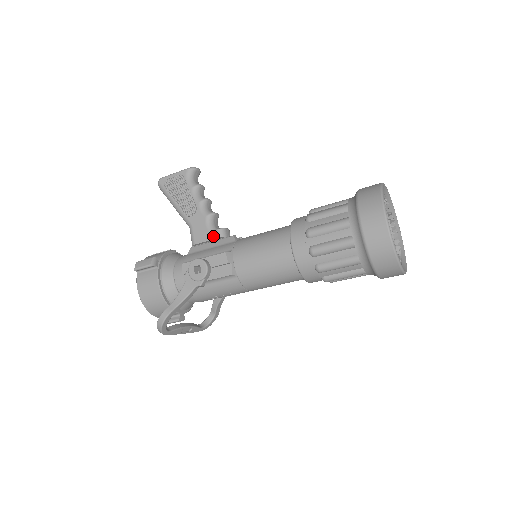
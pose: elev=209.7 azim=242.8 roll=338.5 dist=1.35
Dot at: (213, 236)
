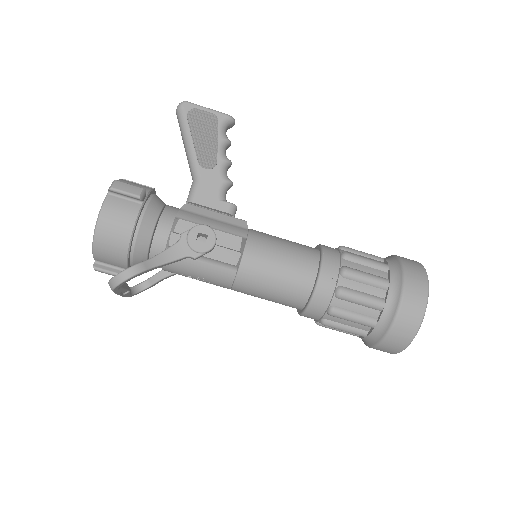
Dot at: (222, 207)
